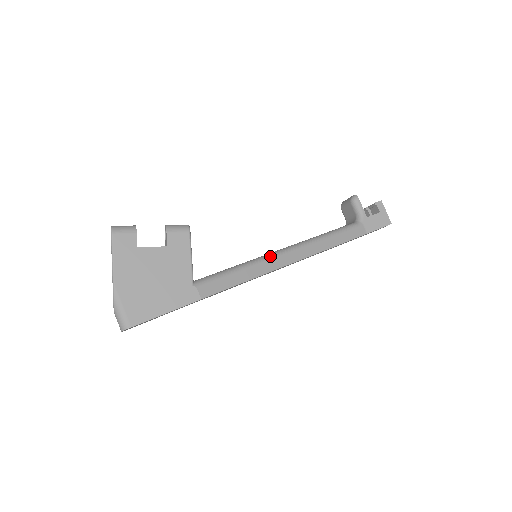
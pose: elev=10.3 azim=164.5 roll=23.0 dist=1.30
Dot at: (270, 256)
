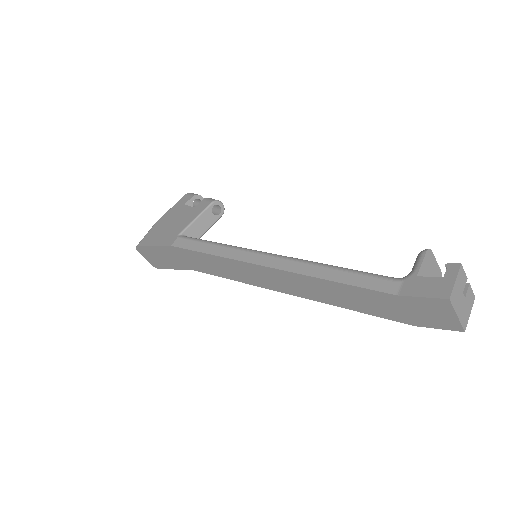
Dot at: (250, 249)
